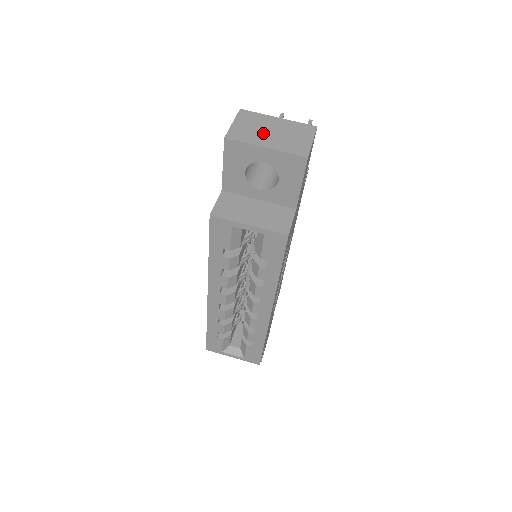
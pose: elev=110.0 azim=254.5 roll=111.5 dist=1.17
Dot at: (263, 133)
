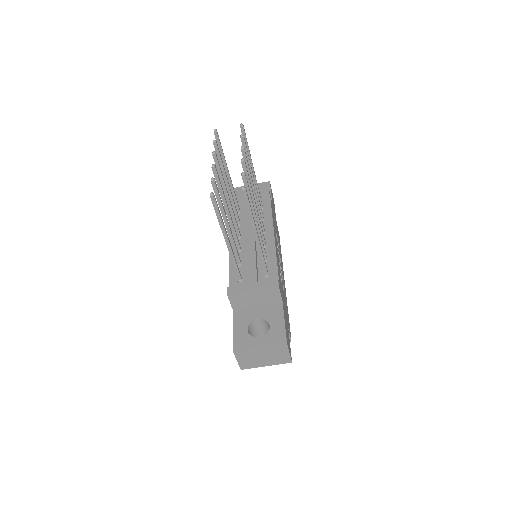
Dot at: (259, 360)
